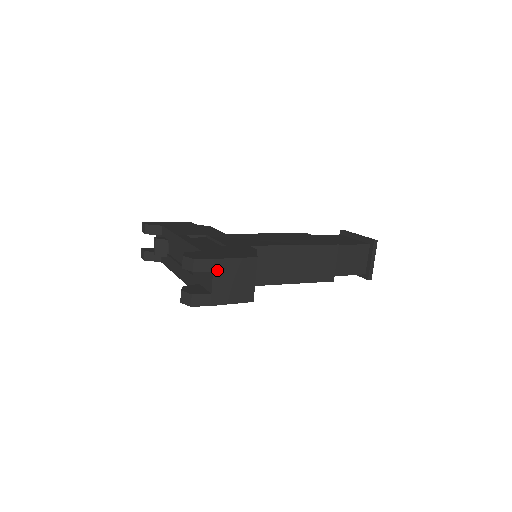
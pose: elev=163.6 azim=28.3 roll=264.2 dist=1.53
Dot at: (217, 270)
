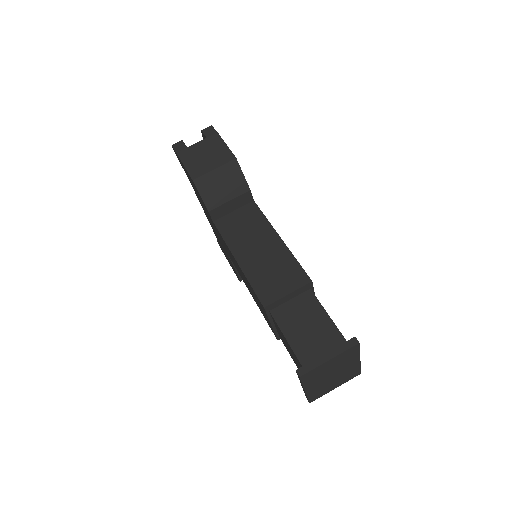
Dot at: (210, 140)
